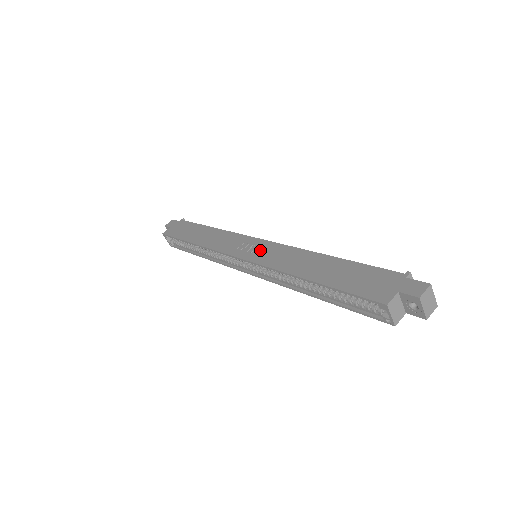
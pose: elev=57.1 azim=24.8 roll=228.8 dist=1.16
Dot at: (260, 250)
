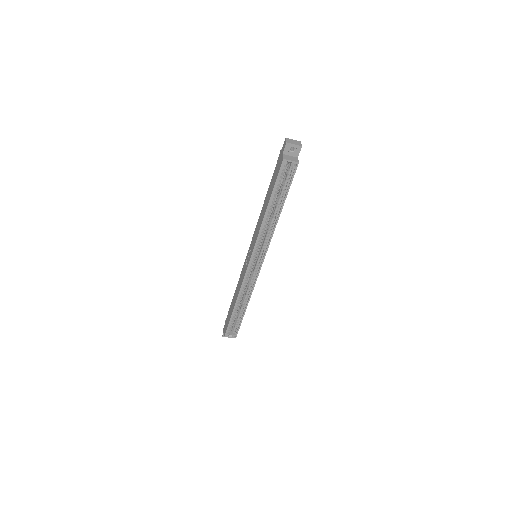
Dot at: (251, 247)
